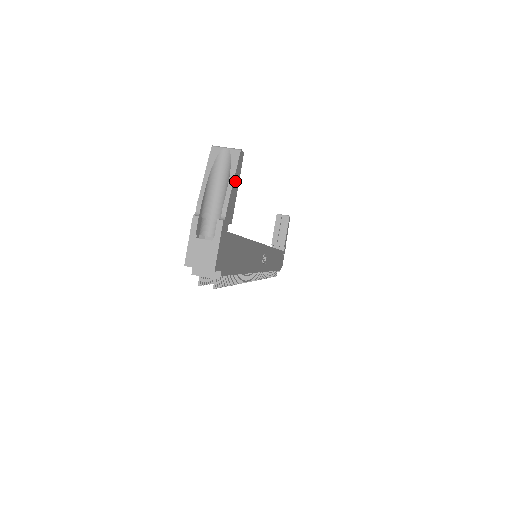
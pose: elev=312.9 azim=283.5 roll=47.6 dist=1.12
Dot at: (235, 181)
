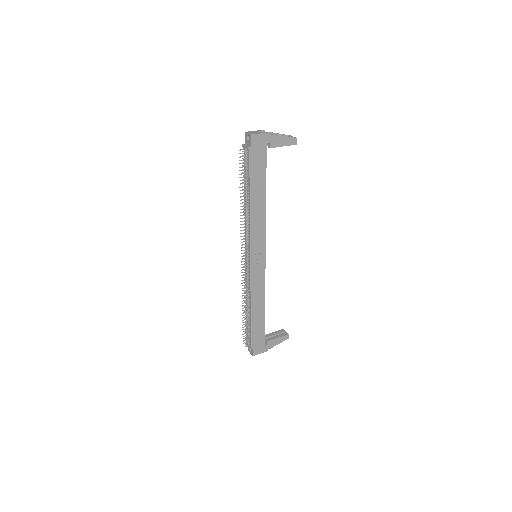
Dot at: (286, 139)
